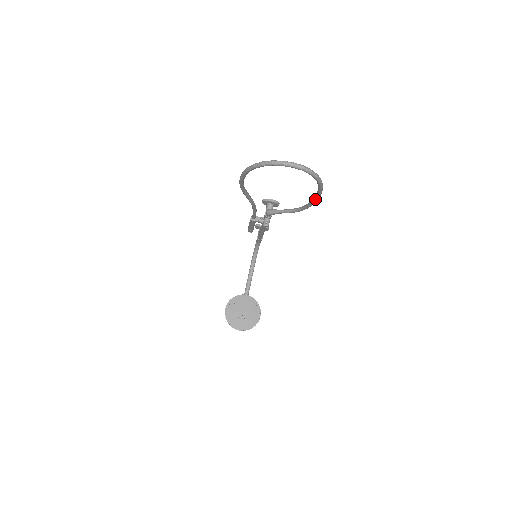
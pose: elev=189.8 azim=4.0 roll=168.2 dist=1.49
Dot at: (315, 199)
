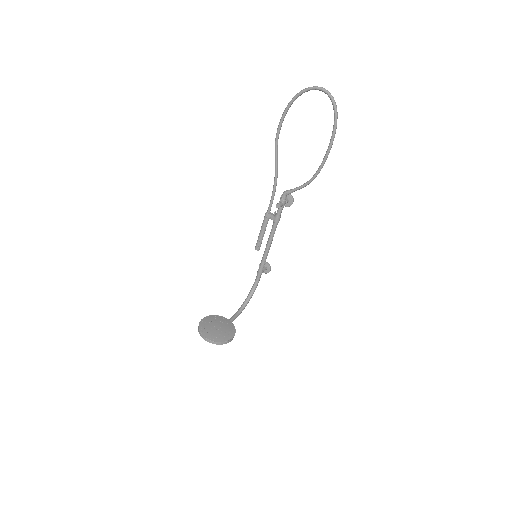
Dot at: (328, 149)
